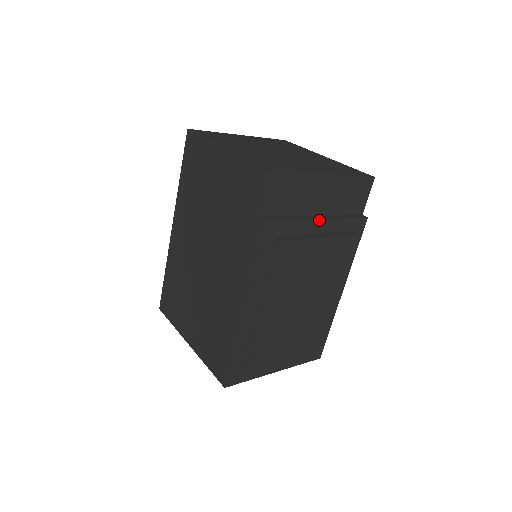
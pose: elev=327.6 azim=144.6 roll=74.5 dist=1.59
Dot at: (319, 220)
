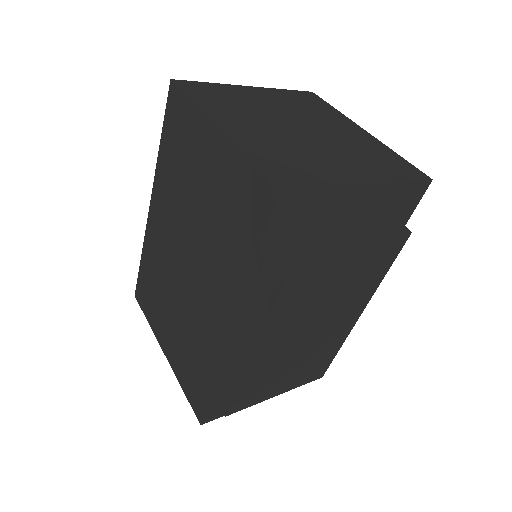
Dot at: (344, 245)
